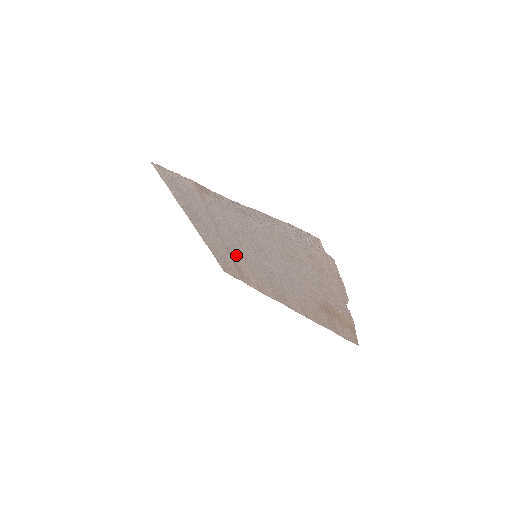
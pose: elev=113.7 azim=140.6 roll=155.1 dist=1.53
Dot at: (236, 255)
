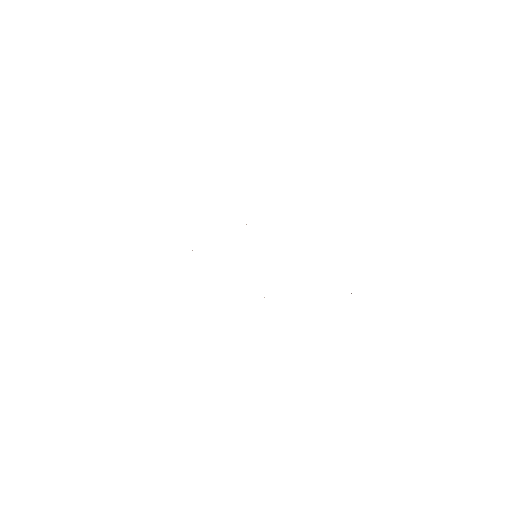
Dot at: occluded
